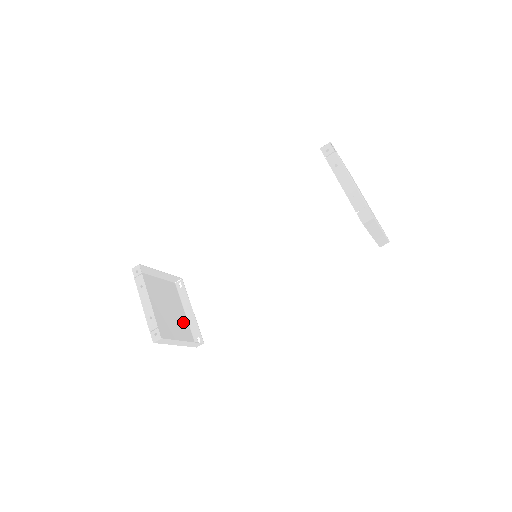
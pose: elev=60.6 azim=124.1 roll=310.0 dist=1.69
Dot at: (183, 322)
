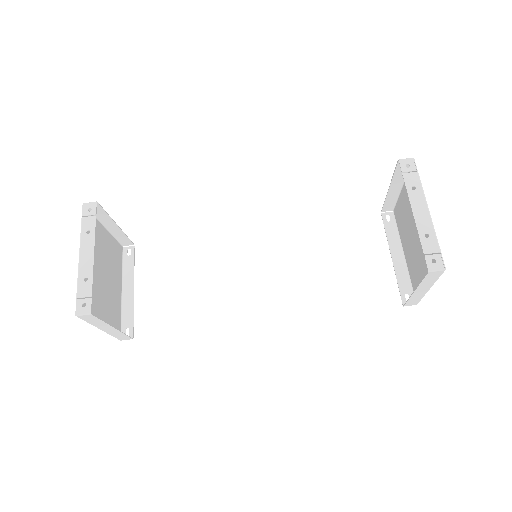
Dot at: (116, 301)
